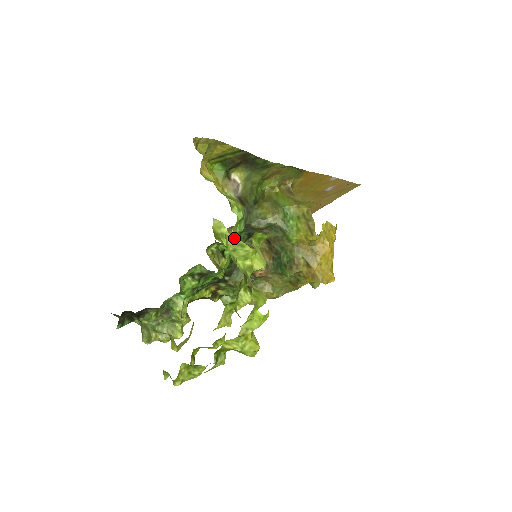
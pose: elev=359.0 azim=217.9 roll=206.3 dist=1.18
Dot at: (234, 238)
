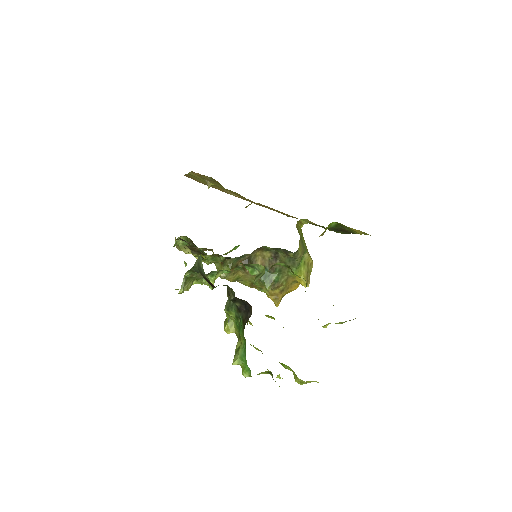
Dot at: occluded
